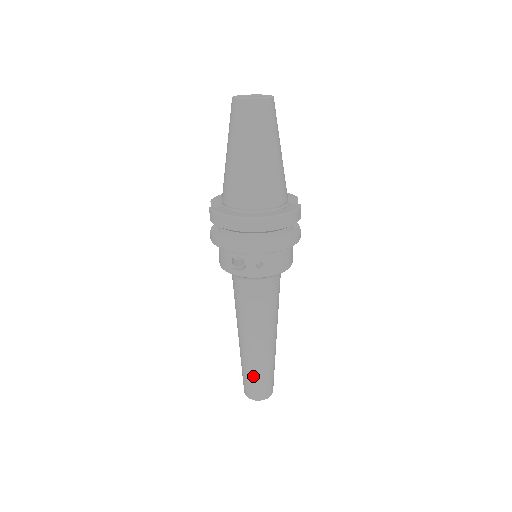
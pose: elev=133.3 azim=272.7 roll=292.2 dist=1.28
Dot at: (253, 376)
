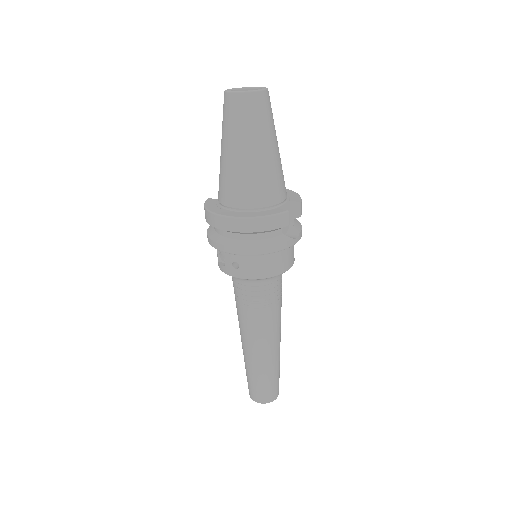
Dot at: (249, 375)
